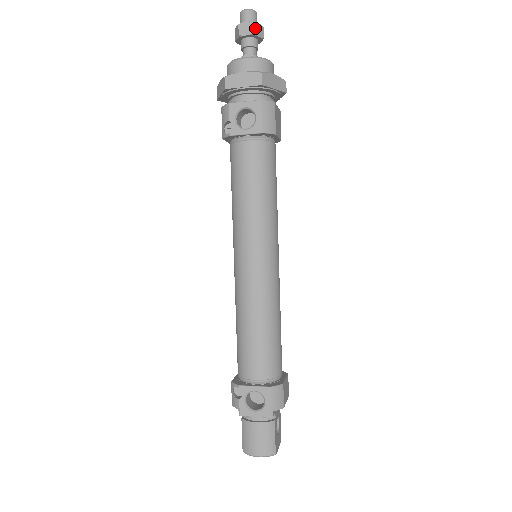
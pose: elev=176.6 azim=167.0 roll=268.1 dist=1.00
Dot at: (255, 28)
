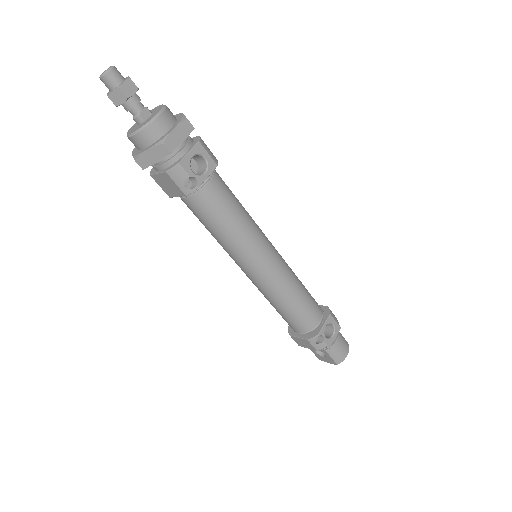
Dot at: (134, 83)
